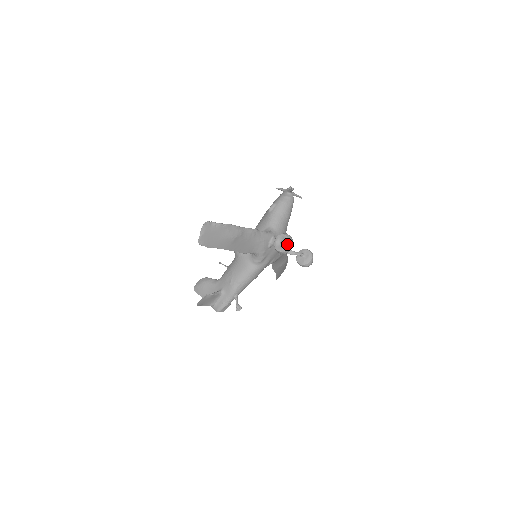
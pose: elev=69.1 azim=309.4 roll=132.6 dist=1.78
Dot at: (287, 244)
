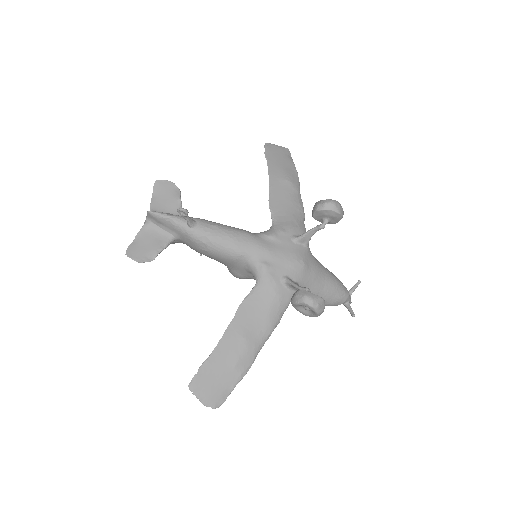
Dot at: (337, 202)
